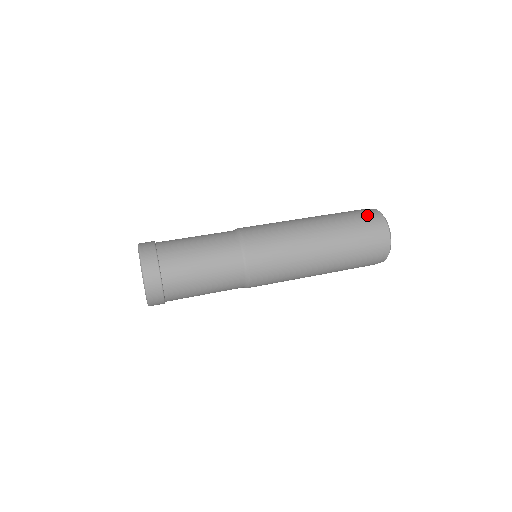
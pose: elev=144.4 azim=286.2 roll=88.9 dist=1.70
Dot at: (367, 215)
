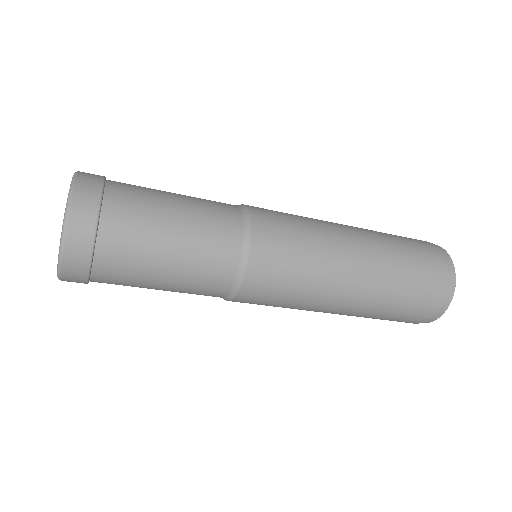
Dot at: (426, 244)
